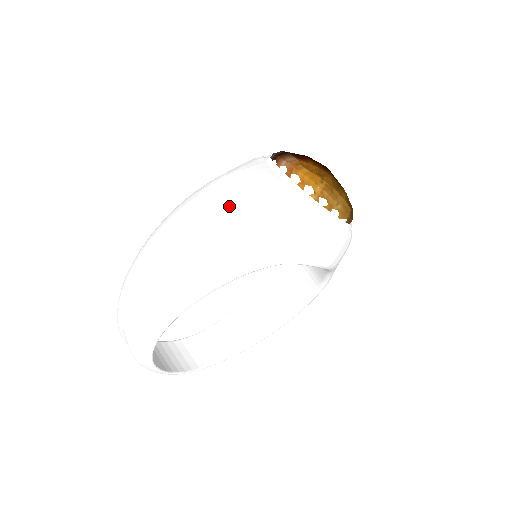
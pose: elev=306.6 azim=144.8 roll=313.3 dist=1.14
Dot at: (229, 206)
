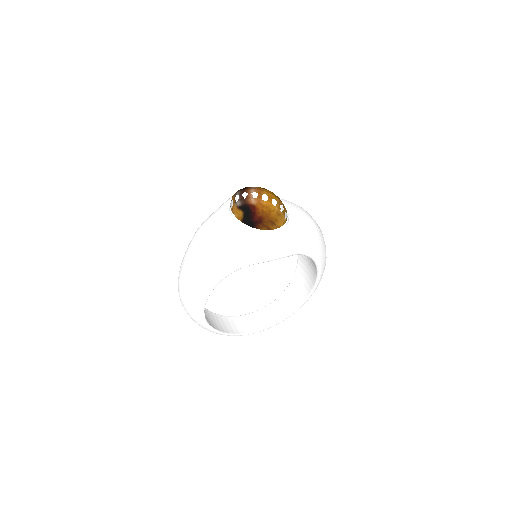
Dot at: (197, 248)
